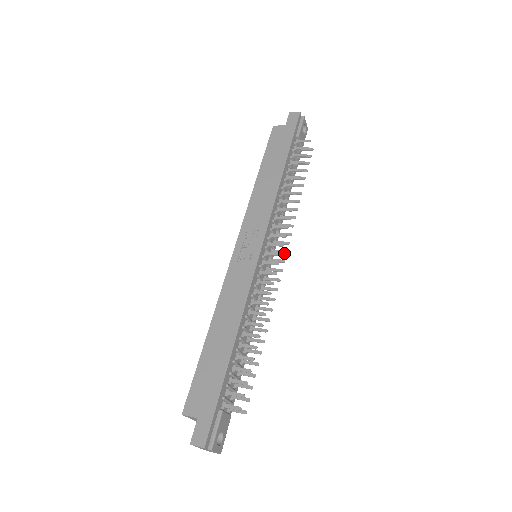
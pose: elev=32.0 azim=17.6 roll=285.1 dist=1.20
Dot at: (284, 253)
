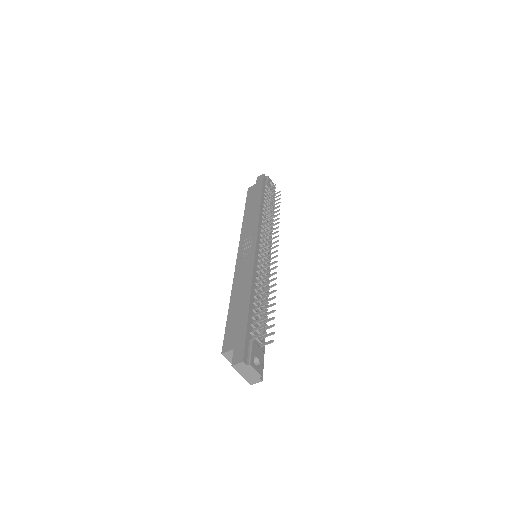
Dot at: occluded
